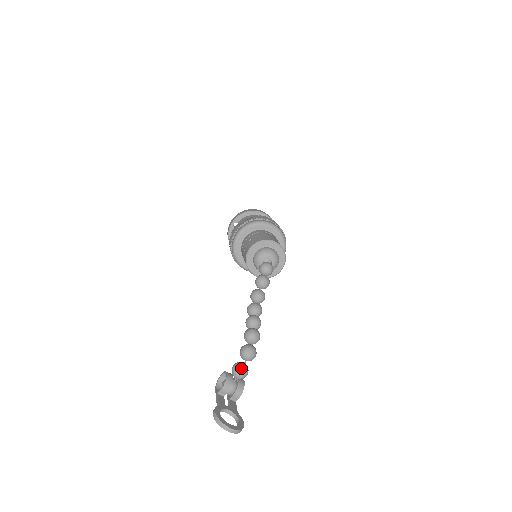
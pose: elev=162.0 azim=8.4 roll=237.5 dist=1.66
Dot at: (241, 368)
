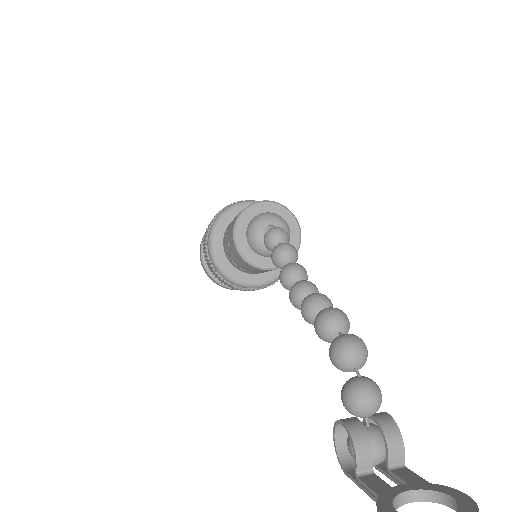
Dot at: (359, 387)
